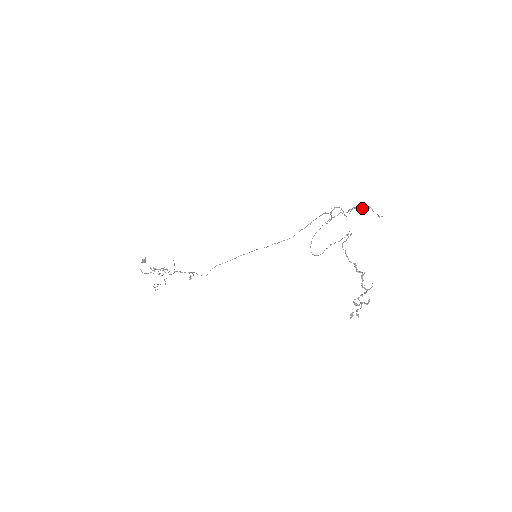
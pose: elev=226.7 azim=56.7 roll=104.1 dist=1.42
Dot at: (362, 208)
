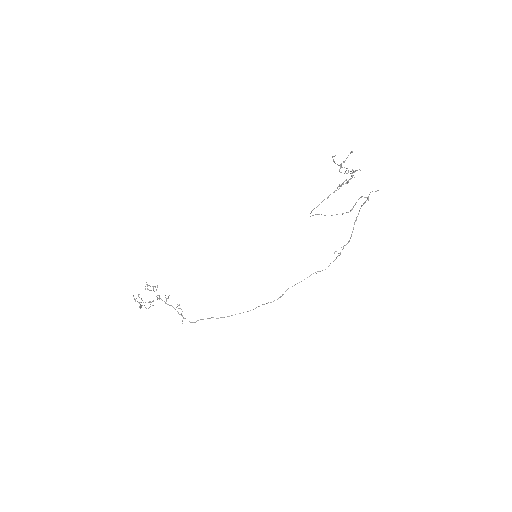
Dot at: occluded
